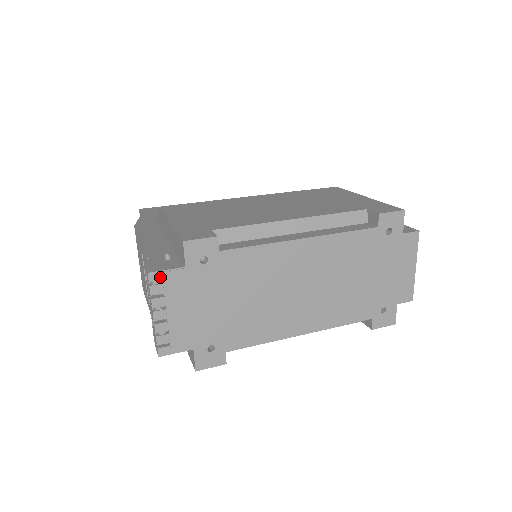
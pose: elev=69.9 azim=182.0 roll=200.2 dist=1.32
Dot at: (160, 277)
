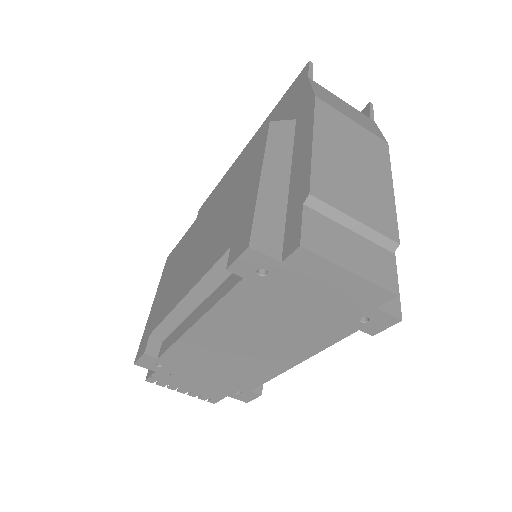
Dot at: (154, 379)
